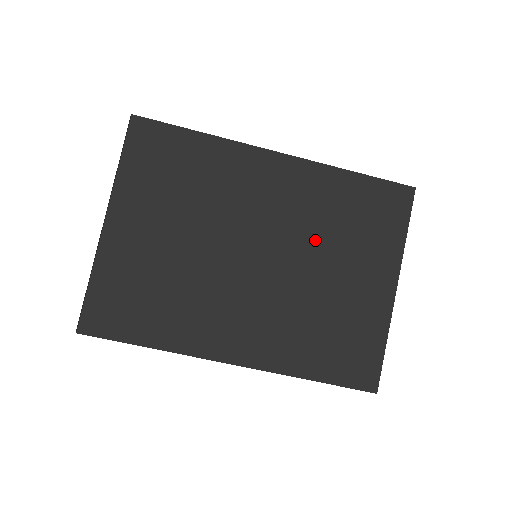
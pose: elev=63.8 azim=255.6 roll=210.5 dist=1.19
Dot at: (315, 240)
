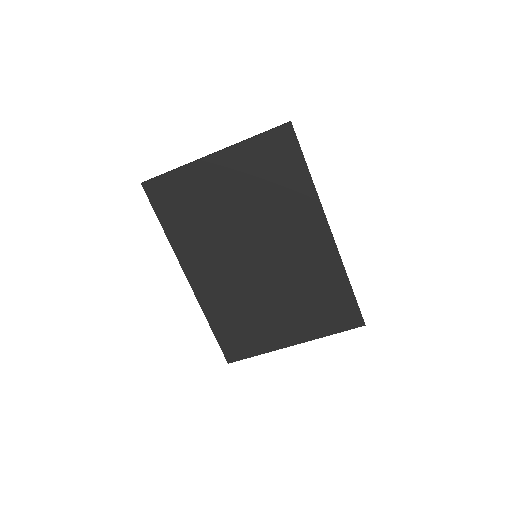
Dot at: (290, 284)
